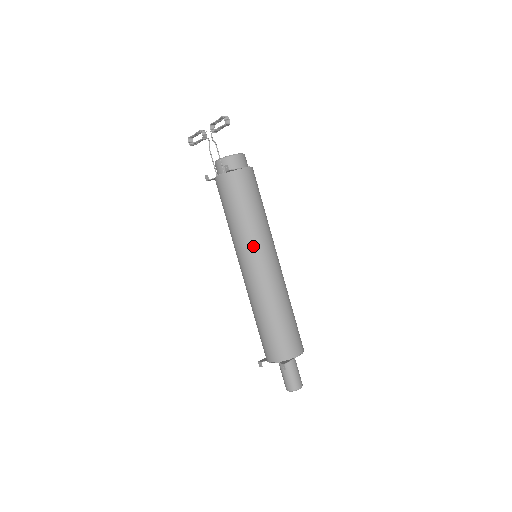
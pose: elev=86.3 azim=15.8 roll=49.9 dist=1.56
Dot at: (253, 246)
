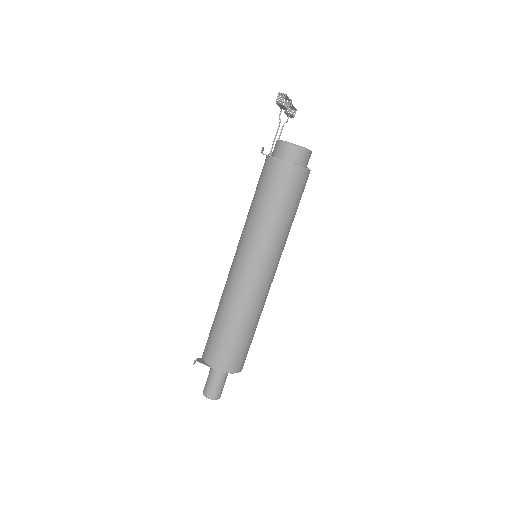
Dot at: (243, 241)
